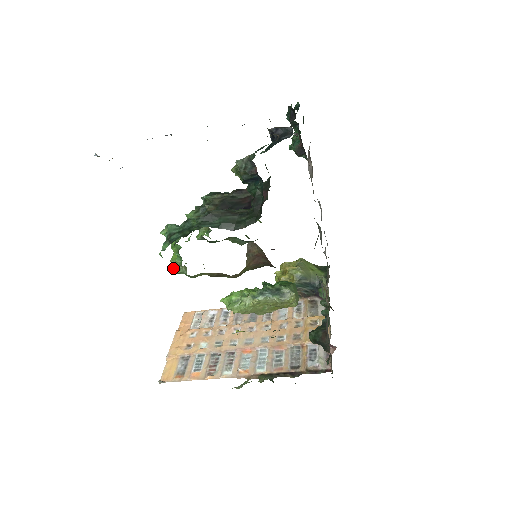
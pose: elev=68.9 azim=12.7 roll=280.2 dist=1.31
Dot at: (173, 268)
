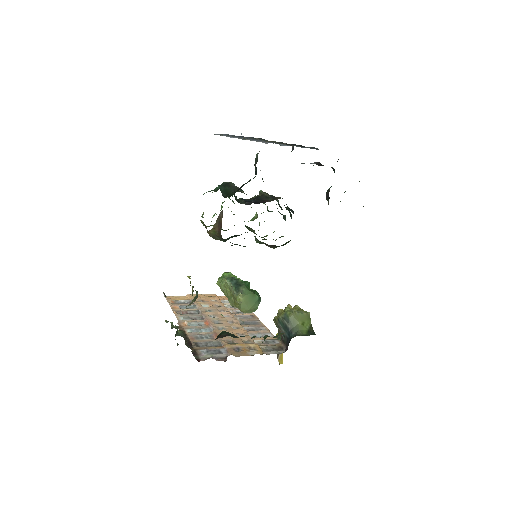
Dot at: occluded
